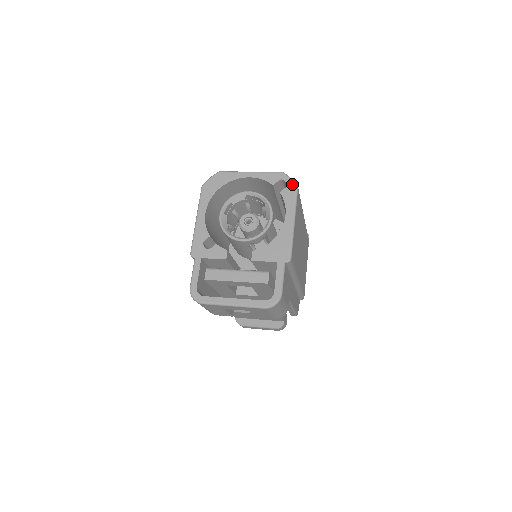
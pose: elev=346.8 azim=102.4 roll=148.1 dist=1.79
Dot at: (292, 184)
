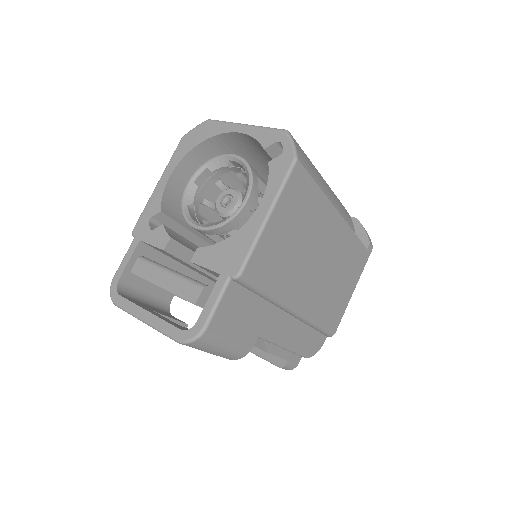
Dot at: (290, 151)
